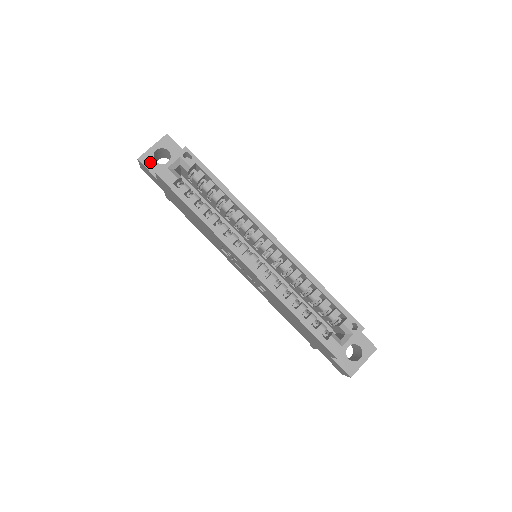
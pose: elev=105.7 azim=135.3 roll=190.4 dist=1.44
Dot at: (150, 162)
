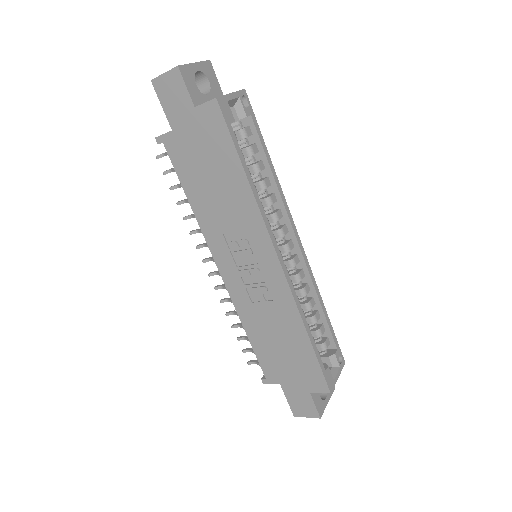
Dot at: (190, 80)
